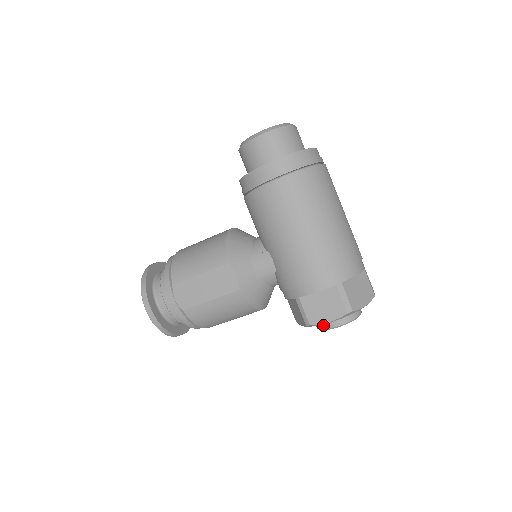
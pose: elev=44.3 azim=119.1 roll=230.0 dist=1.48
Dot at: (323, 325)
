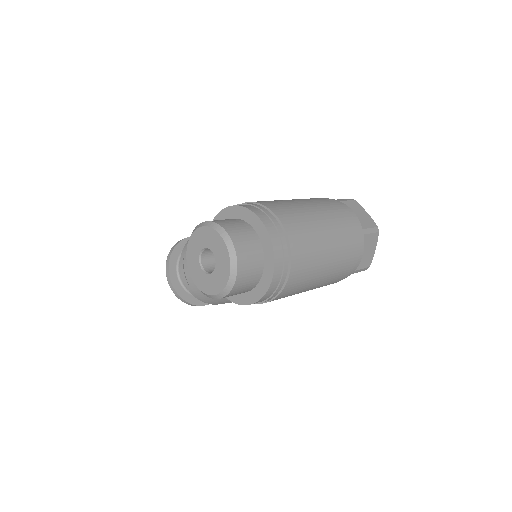
Dot at: occluded
